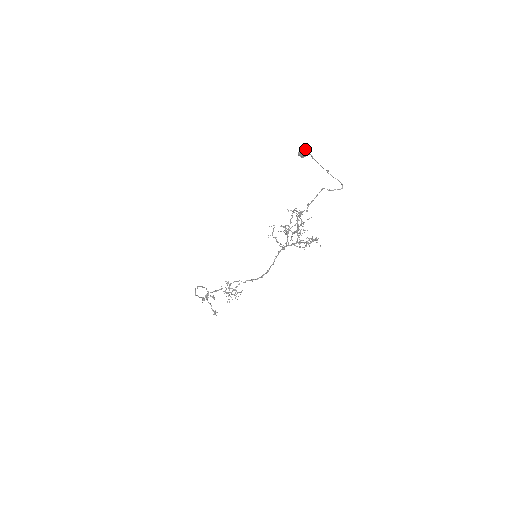
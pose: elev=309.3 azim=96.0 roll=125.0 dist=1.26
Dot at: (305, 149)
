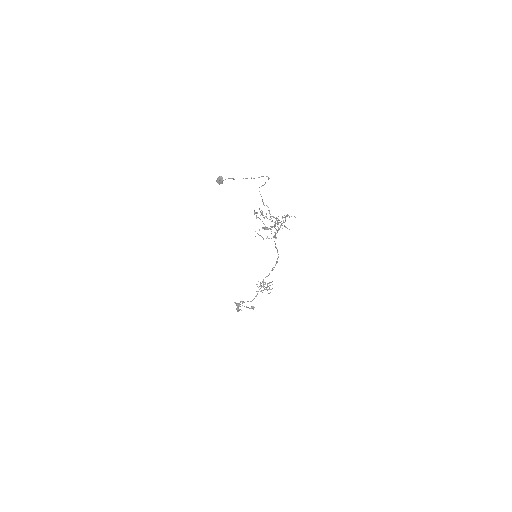
Dot at: (220, 178)
